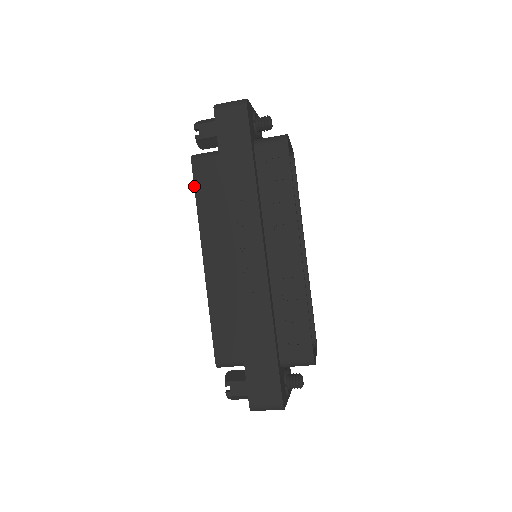
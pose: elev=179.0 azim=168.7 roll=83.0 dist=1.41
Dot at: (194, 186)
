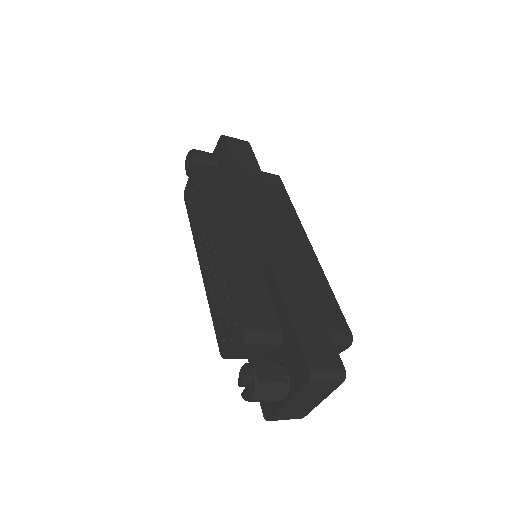
Dot at: (202, 178)
